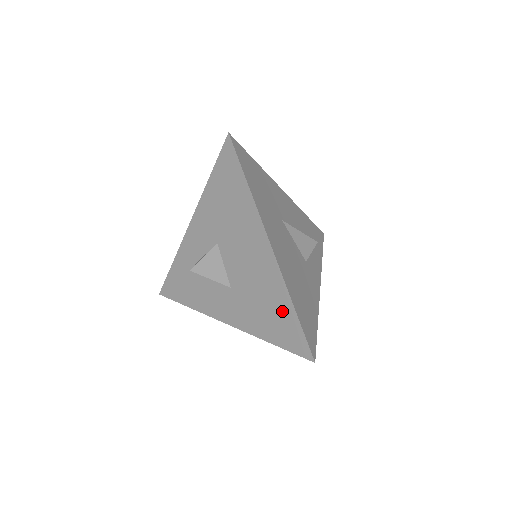
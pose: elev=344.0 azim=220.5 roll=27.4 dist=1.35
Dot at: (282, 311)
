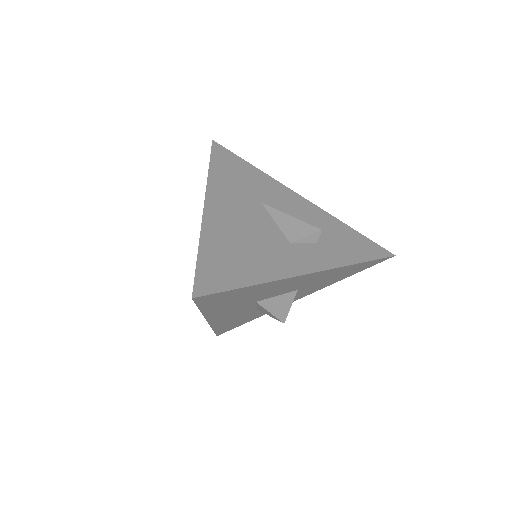
Dot at: occluded
